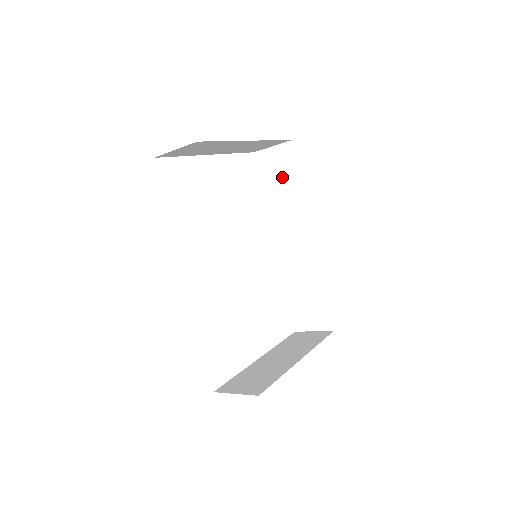
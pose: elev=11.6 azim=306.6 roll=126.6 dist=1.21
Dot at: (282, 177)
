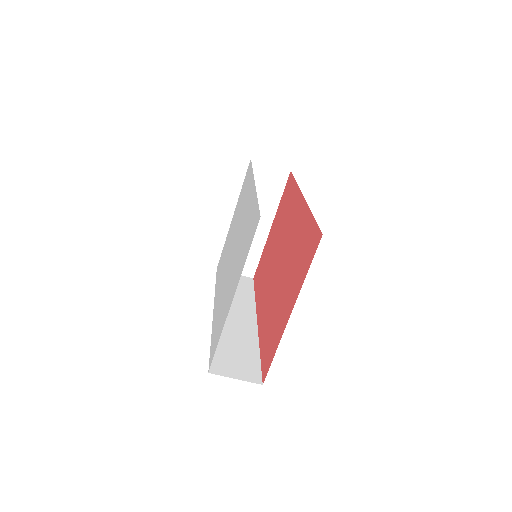
Dot at: (238, 286)
